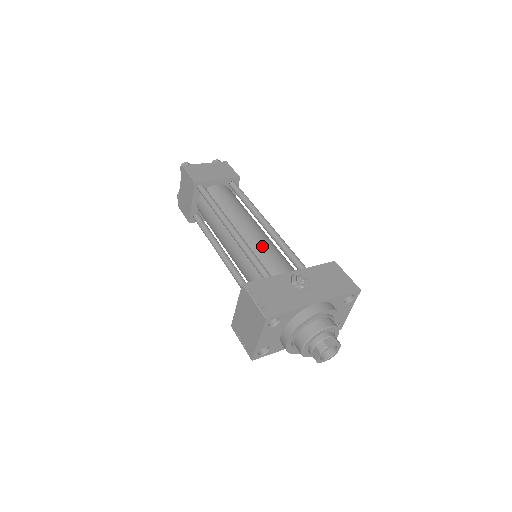
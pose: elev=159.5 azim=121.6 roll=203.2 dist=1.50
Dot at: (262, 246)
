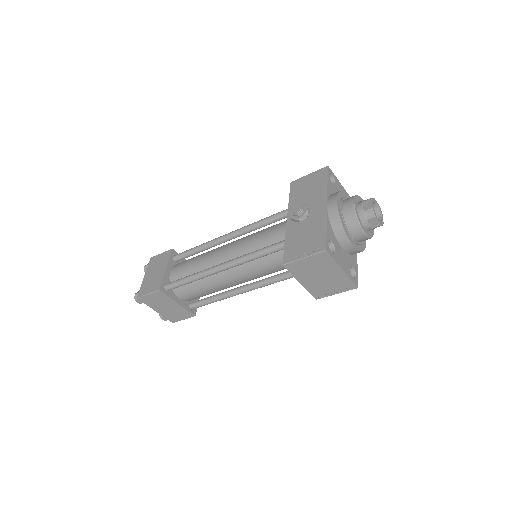
Dot at: (250, 243)
